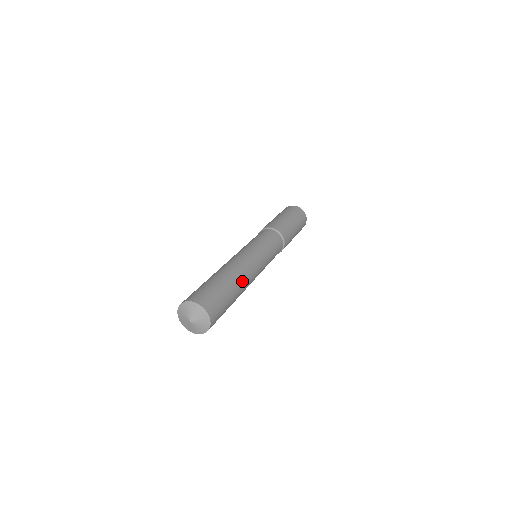
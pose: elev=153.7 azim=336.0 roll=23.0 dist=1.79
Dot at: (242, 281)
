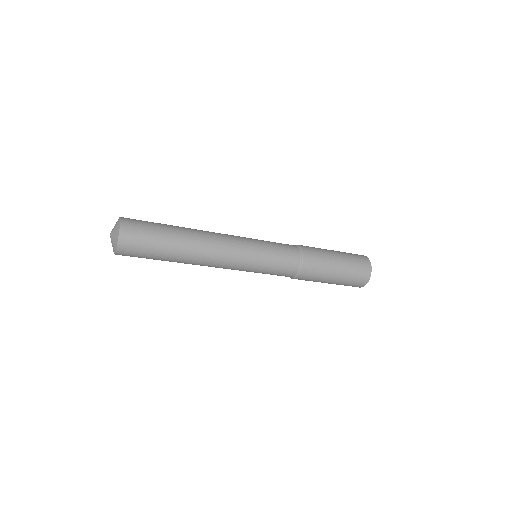
Dot at: (194, 232)
